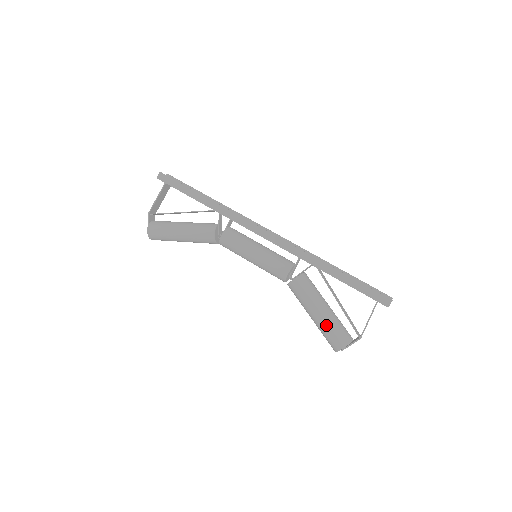
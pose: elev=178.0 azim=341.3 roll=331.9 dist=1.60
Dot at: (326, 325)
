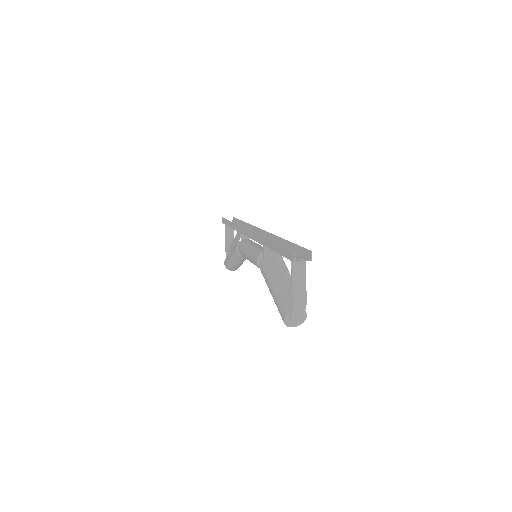
Dot at: (275, 300)
